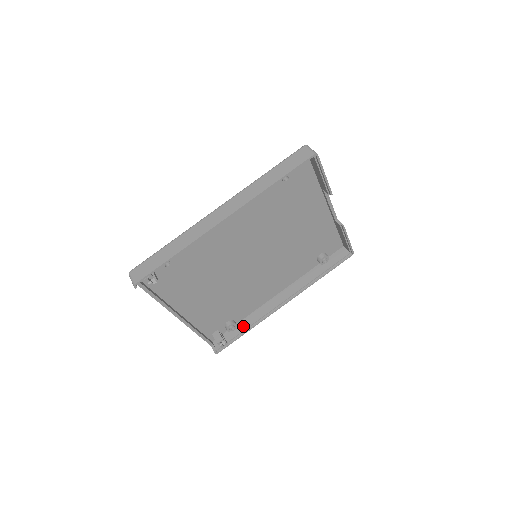
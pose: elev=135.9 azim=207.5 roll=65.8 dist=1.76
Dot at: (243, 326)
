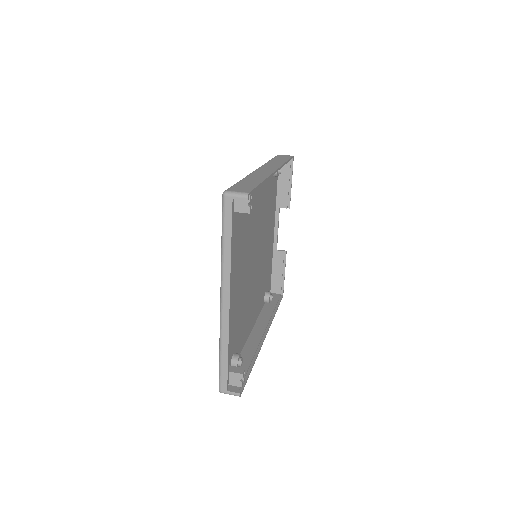
Dot at: (245, 363)
